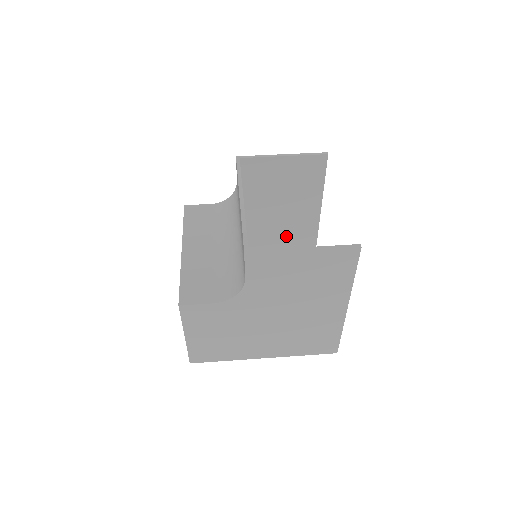
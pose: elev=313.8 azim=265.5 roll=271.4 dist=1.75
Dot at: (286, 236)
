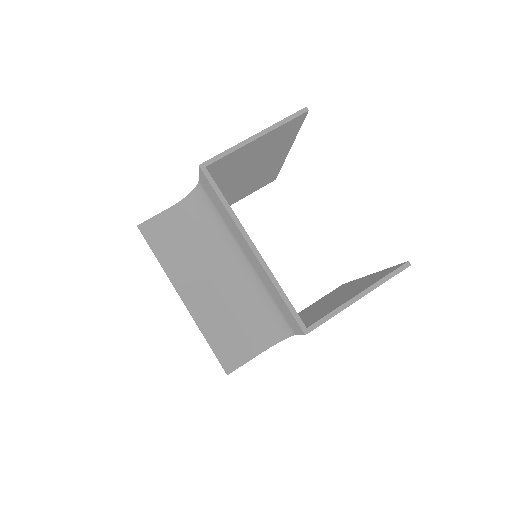
Dot at: (250, 183)
